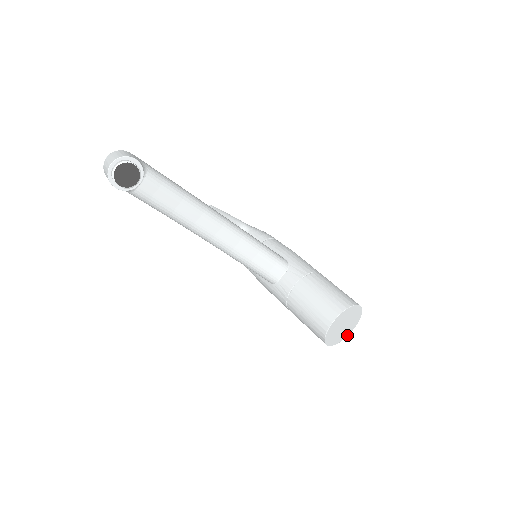
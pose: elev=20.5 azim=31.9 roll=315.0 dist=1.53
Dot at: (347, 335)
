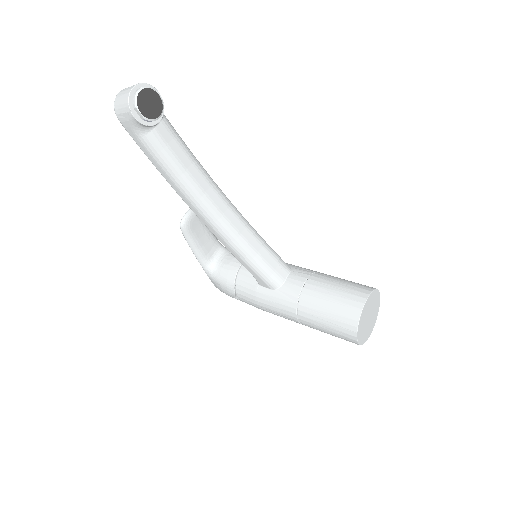
Dot at: (368, 337)
